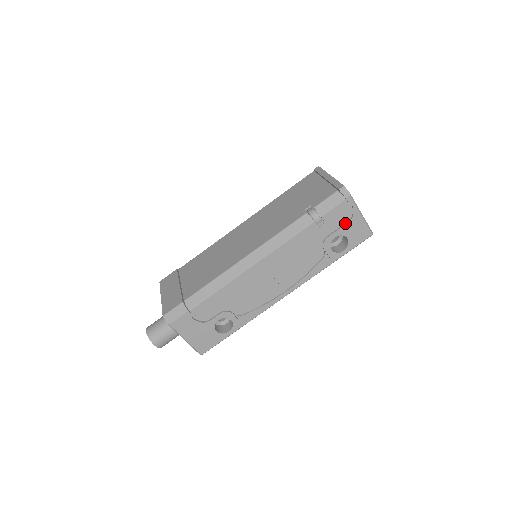
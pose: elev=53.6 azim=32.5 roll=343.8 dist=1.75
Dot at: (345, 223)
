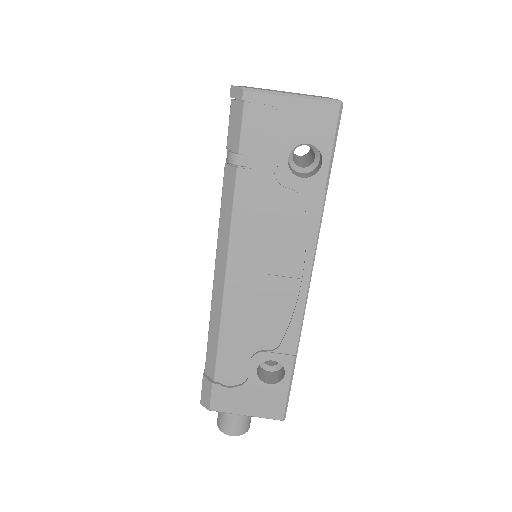
Dot at: (282, 128)
